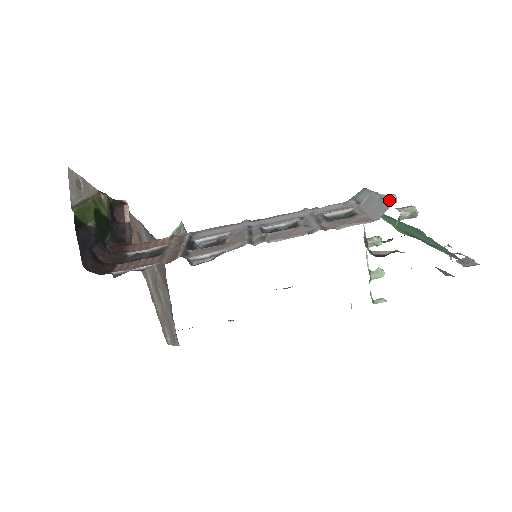
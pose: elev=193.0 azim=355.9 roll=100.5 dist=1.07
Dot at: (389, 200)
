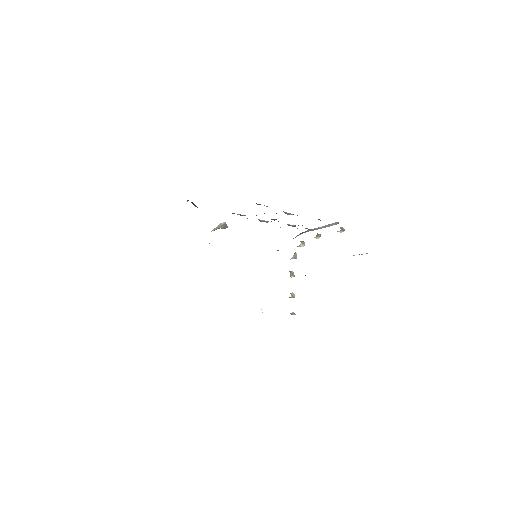
Dot at: (333, 223)
